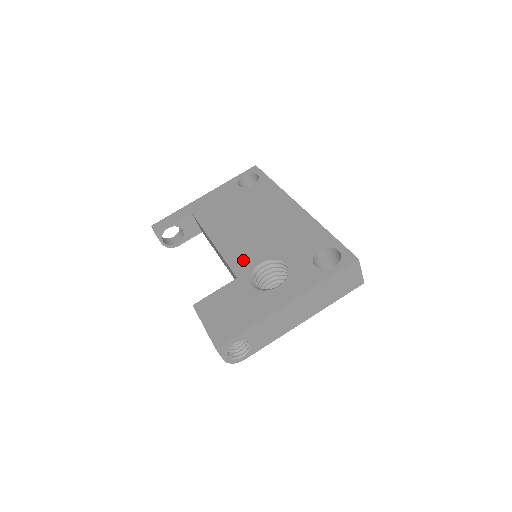
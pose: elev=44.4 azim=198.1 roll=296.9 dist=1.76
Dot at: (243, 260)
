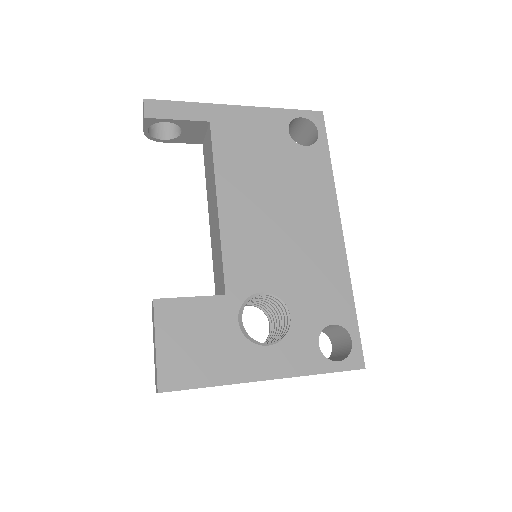
Dot at: (244, 271)
